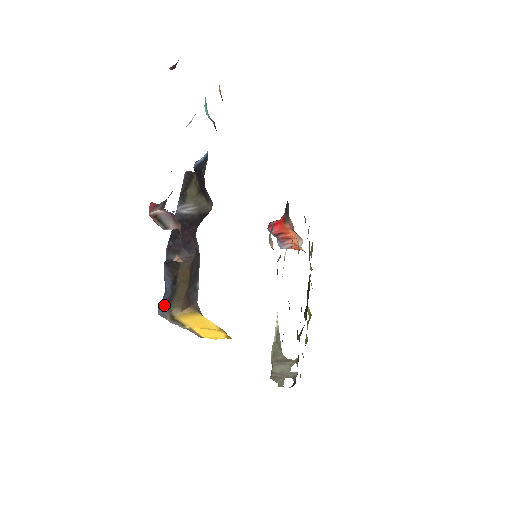
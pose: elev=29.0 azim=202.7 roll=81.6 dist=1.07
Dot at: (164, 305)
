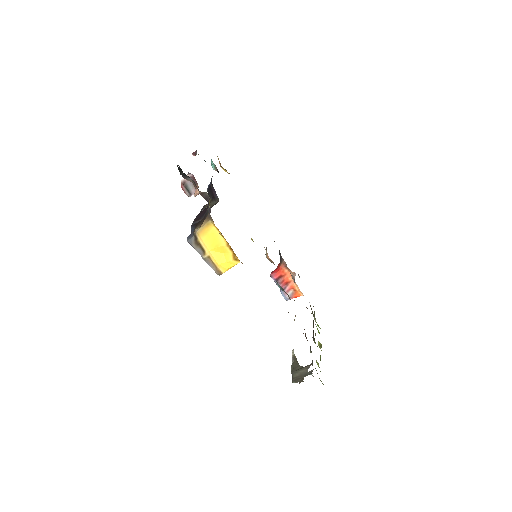
Dot at: (191, 233)
